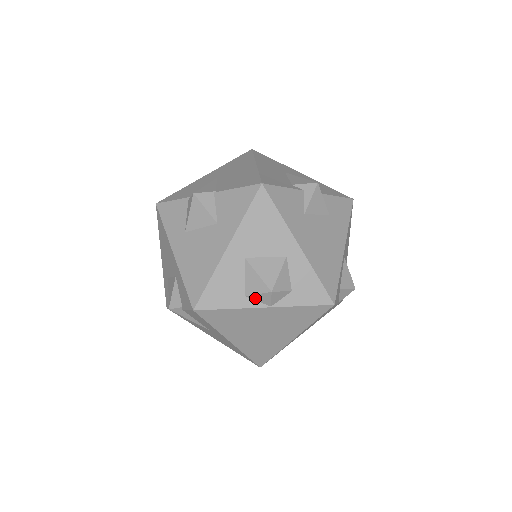
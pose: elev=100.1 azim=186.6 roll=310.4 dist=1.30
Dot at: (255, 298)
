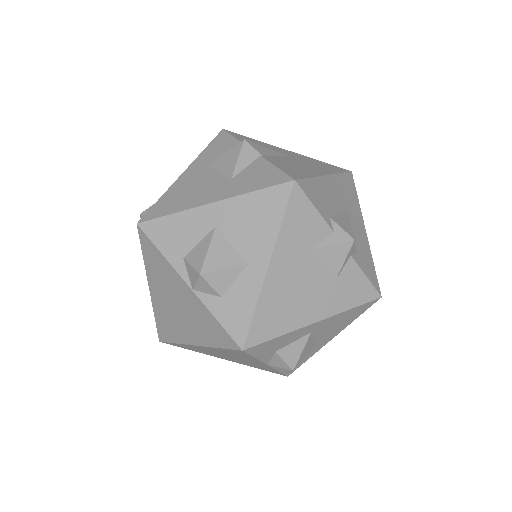
Dot at: (188, 268)
